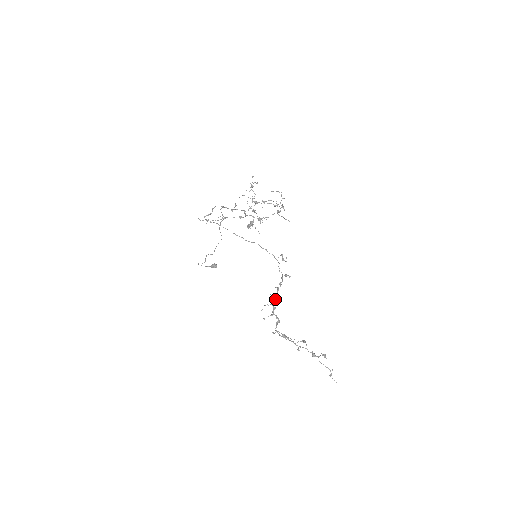
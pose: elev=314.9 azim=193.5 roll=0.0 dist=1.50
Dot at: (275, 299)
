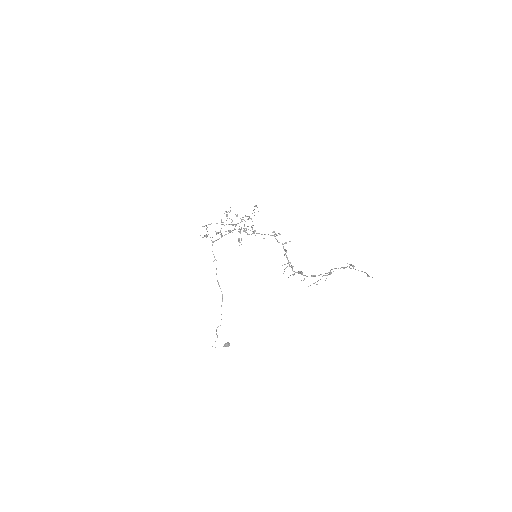
Dot at: (288, 262)
